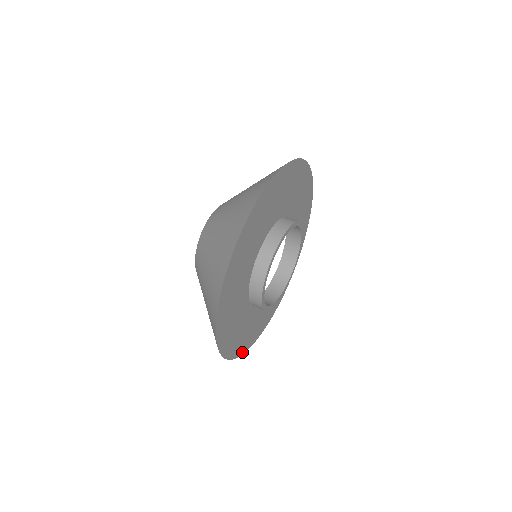
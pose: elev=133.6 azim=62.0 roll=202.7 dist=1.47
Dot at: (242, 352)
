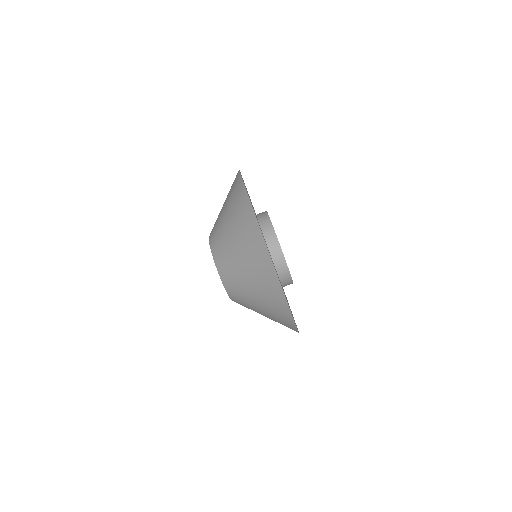
Dot at: occluded
